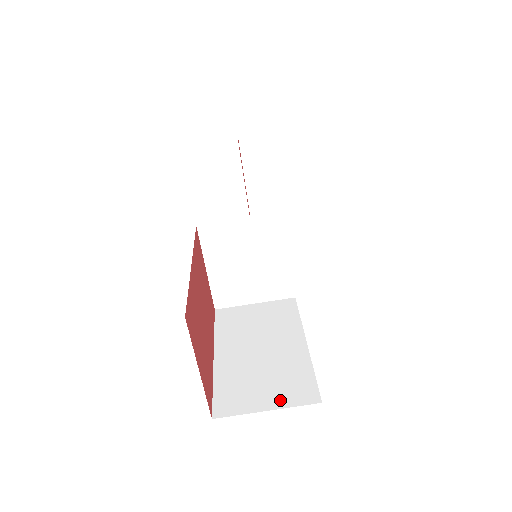
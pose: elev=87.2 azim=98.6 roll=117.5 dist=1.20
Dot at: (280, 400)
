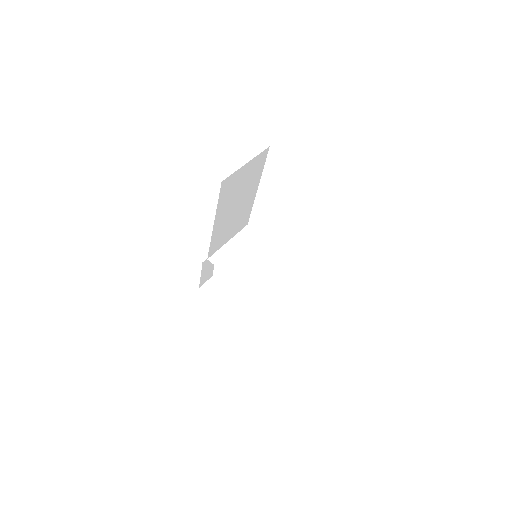
Dot at: occluded
